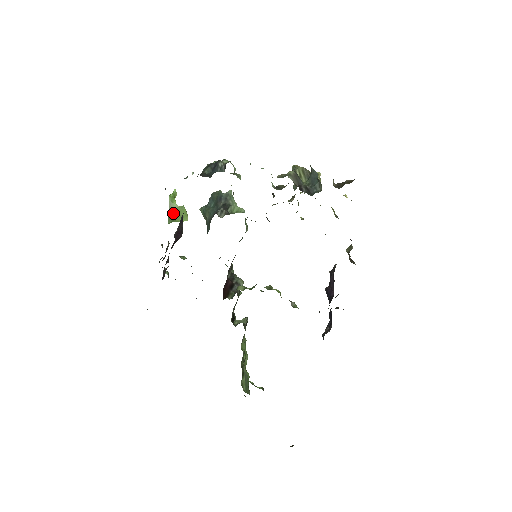
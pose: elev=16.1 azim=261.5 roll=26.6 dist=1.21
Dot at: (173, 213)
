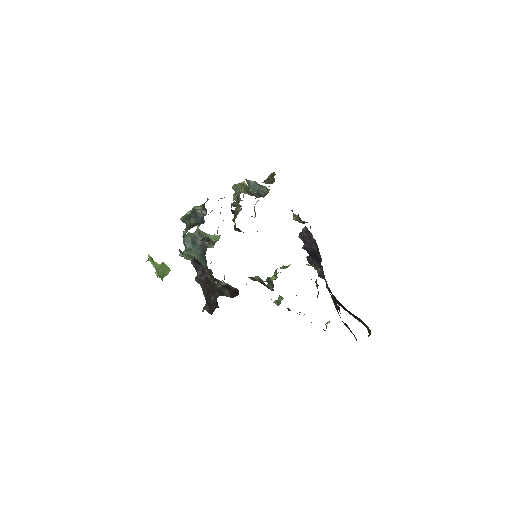
Dot at: (160, 272)
